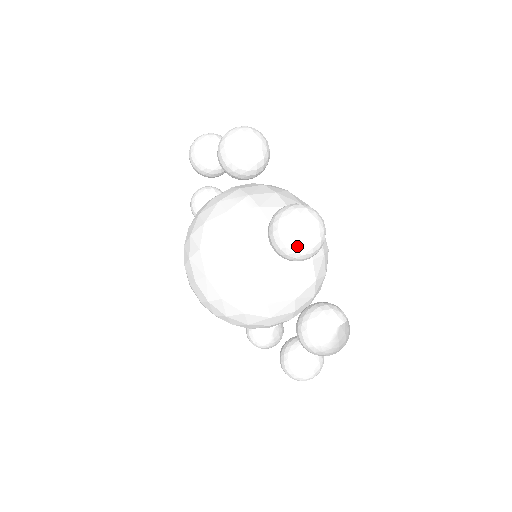
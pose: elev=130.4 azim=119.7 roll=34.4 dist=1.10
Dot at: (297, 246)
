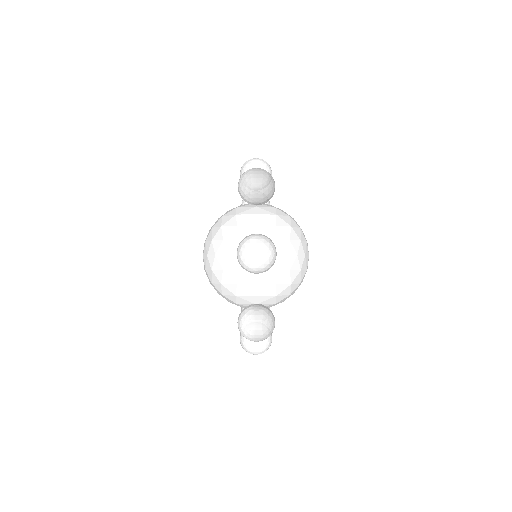
Dot at: (248, 161)
